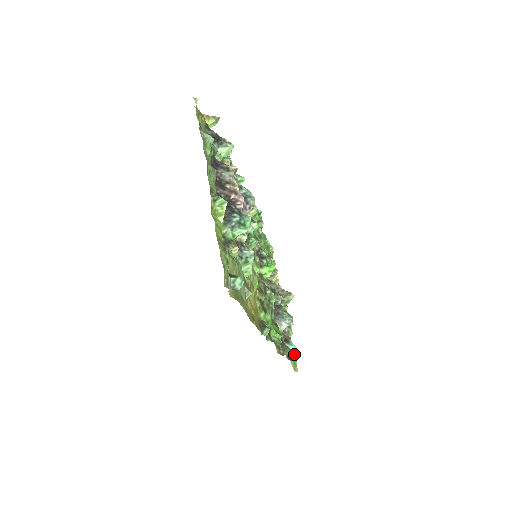
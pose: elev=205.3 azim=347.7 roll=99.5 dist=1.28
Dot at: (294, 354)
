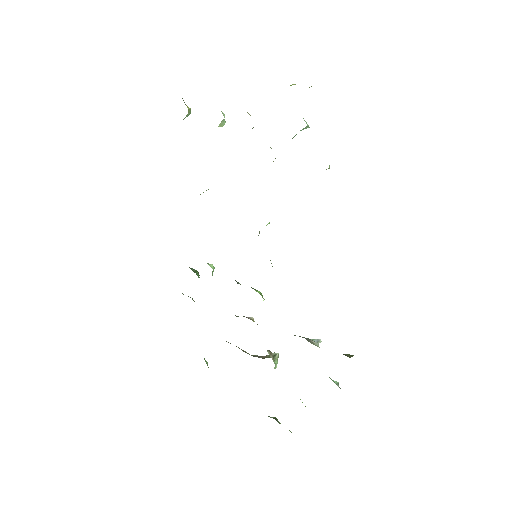
Dot at: occluded
